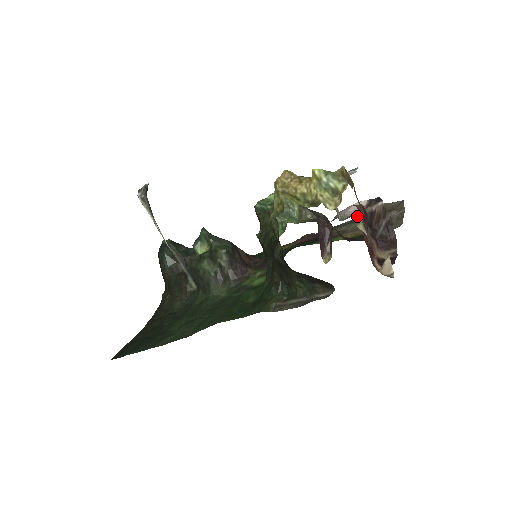
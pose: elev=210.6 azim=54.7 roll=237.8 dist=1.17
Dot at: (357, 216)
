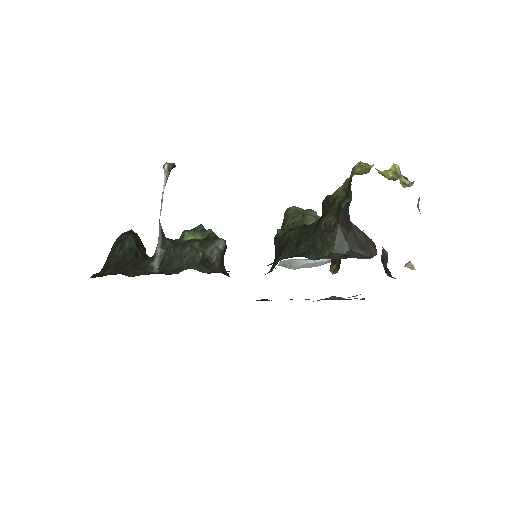
Dot at: (419, 200)
